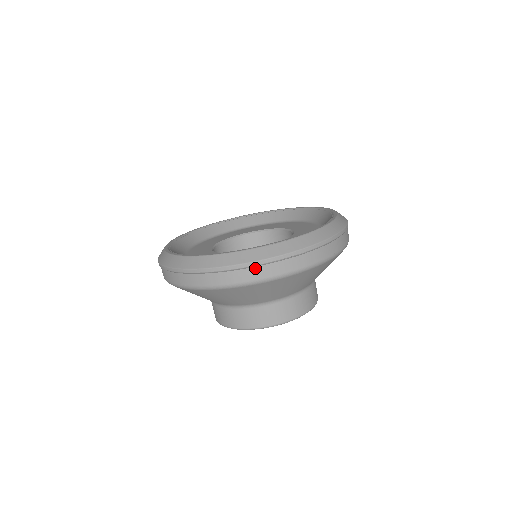
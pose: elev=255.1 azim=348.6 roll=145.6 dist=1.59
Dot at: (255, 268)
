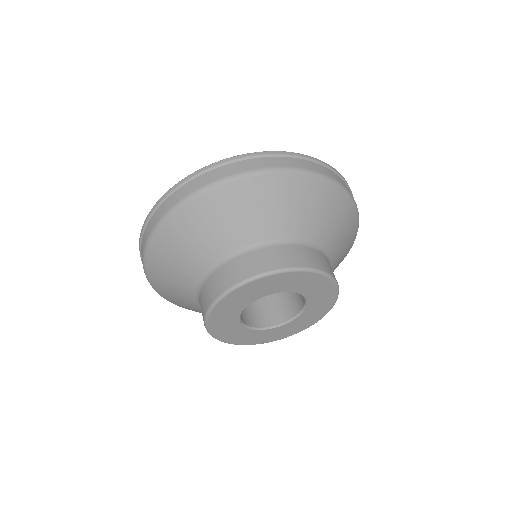
Dot at: (337, 175)
